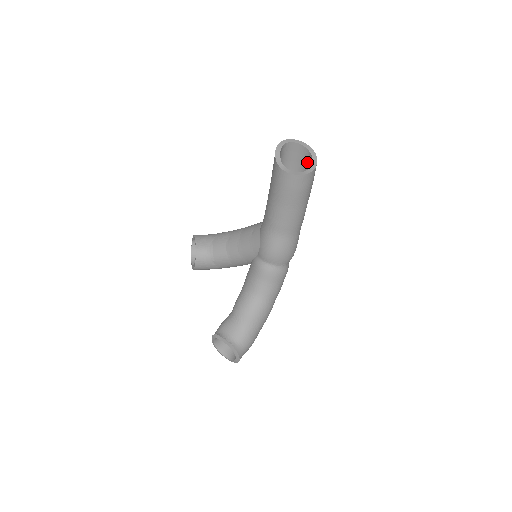
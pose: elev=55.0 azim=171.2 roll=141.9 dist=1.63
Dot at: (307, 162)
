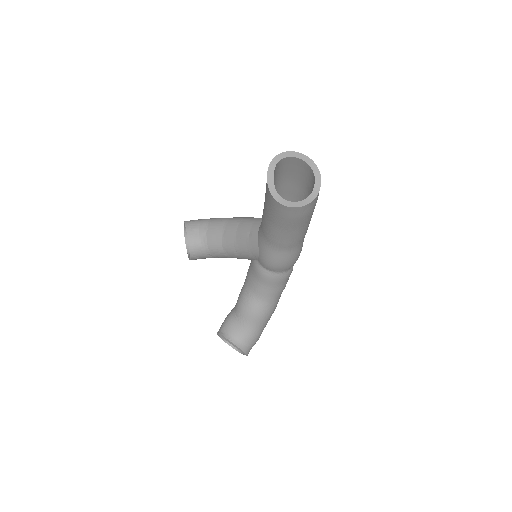
Dot at: (309, 176)
